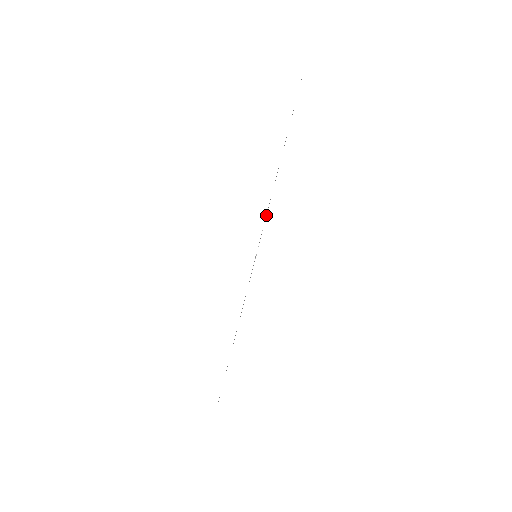
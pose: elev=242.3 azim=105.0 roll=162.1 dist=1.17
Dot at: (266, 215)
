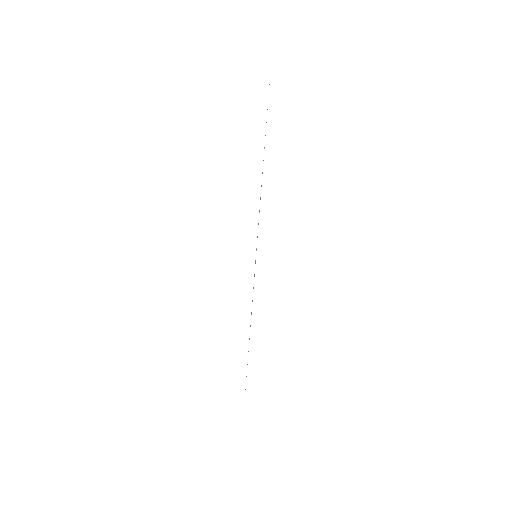
Dot at: occluded
